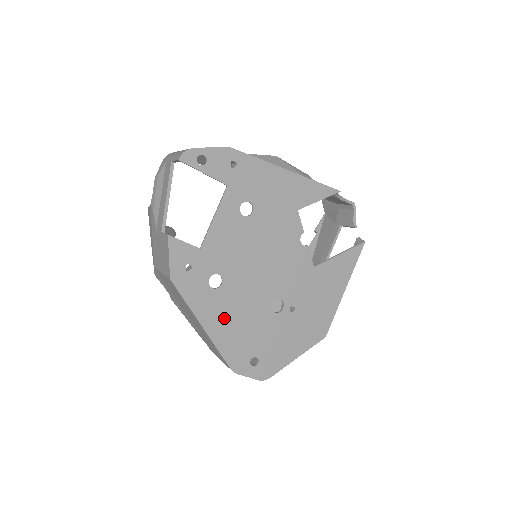
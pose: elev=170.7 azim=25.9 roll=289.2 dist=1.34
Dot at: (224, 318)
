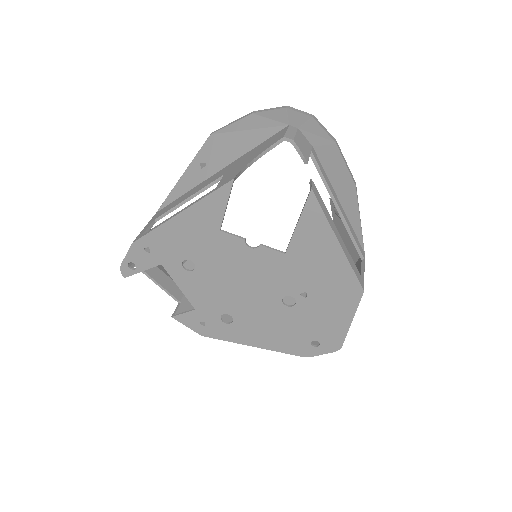
Dot at: (259, 333)
